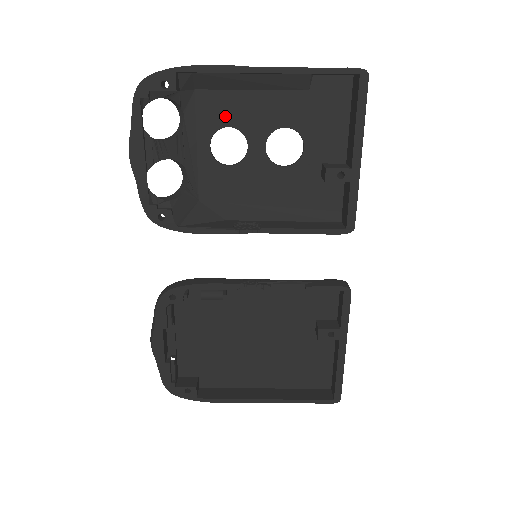
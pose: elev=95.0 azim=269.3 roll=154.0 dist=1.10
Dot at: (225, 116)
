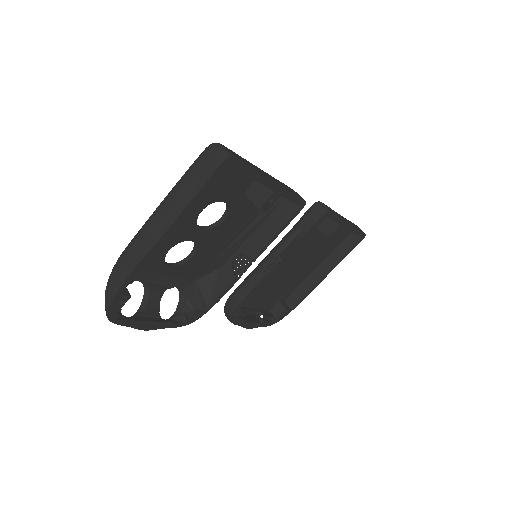
Dot at: (160, 251)
